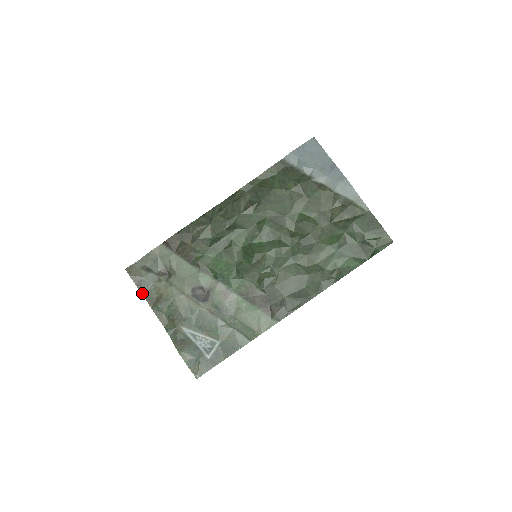
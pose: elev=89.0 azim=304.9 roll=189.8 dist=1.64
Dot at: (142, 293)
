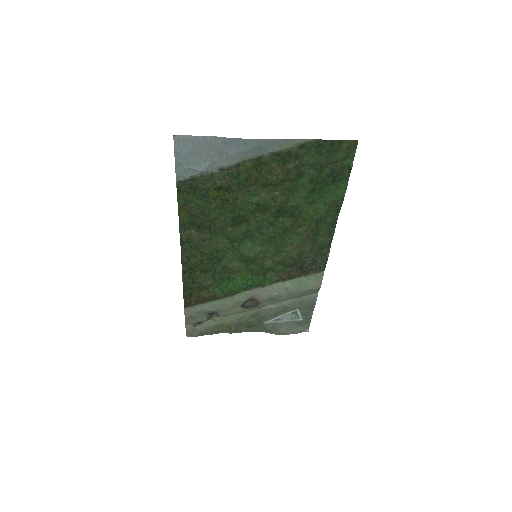
Dot at: occluded
